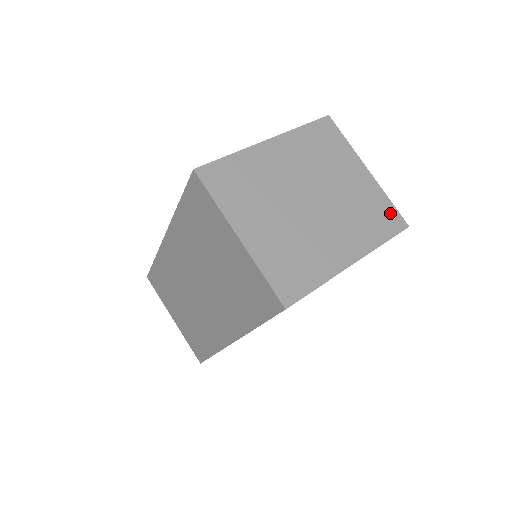
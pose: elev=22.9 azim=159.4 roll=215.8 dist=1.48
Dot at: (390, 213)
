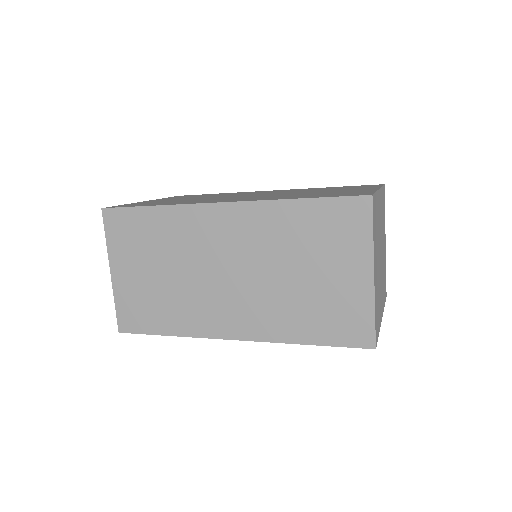
Dot at: occluded
